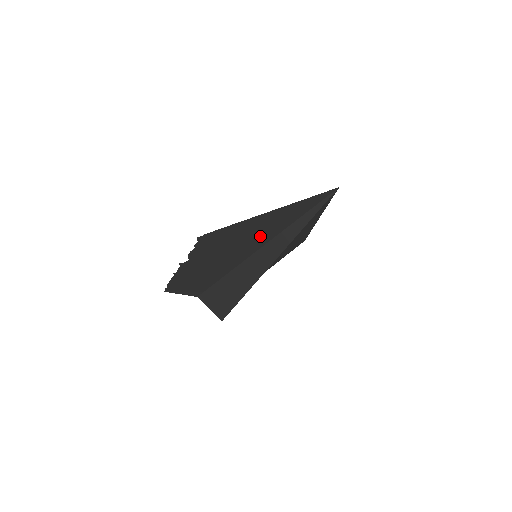
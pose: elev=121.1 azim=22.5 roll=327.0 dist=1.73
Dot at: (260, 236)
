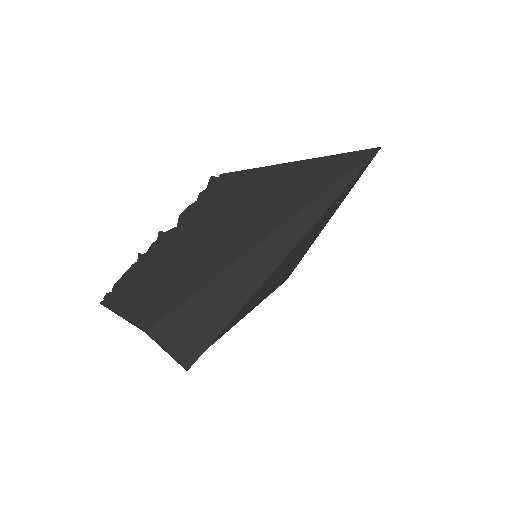
Dot at: (282, 205)
